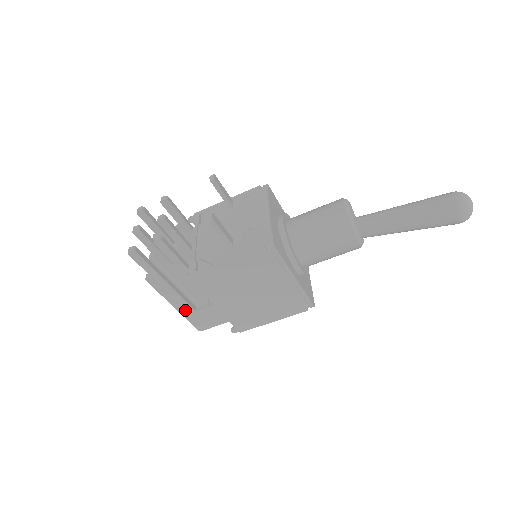
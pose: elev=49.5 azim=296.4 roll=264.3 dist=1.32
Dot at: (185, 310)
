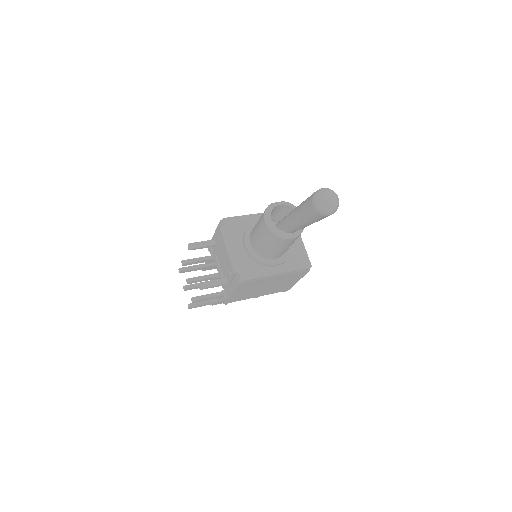
Dot at: occluded
